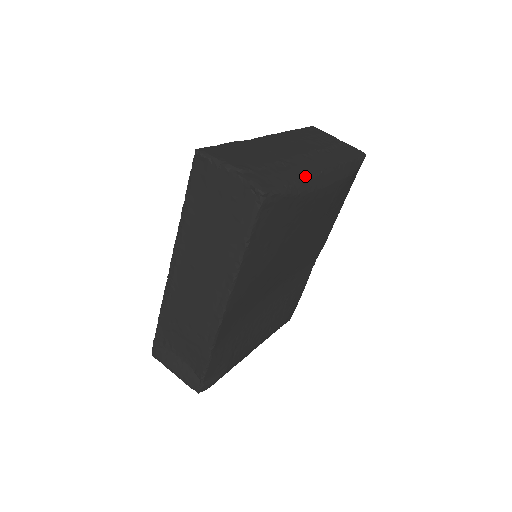
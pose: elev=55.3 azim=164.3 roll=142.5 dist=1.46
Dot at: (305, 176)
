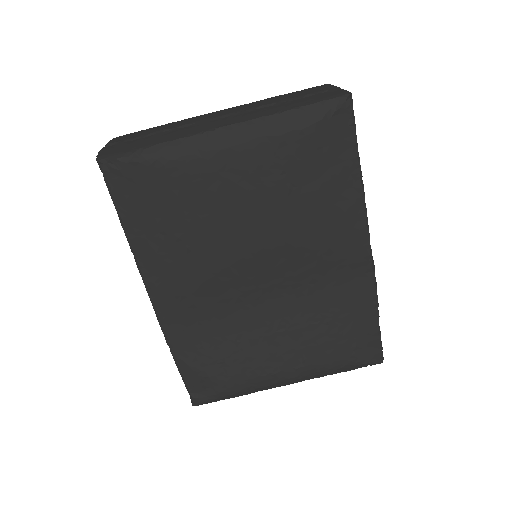
Dot at: (179, 137)
